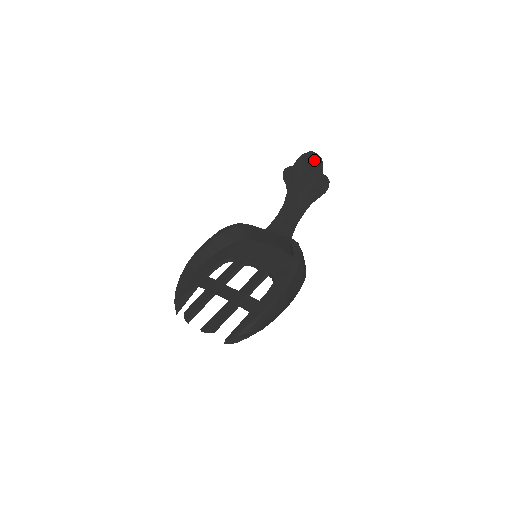
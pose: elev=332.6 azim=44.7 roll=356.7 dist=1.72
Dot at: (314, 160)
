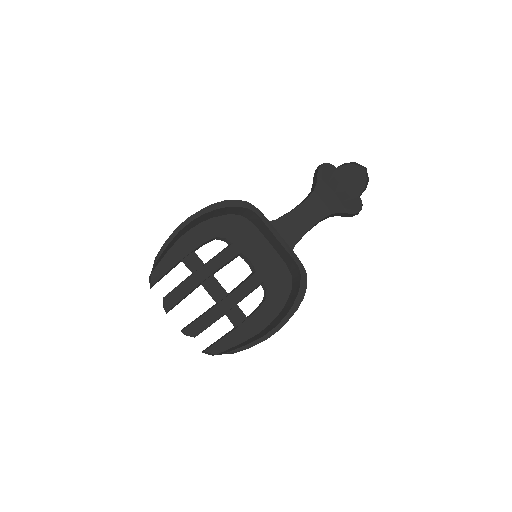
Dot at: (363, 182)
